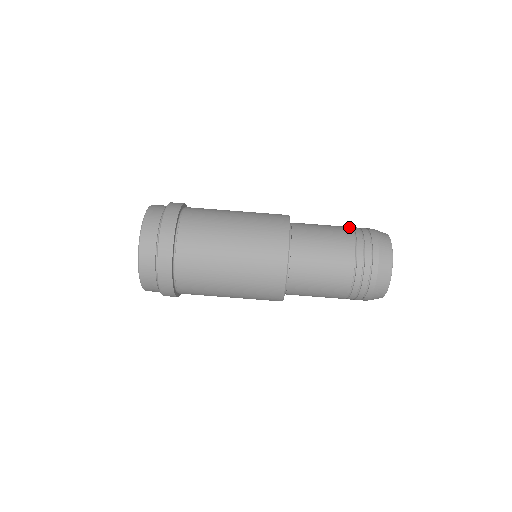
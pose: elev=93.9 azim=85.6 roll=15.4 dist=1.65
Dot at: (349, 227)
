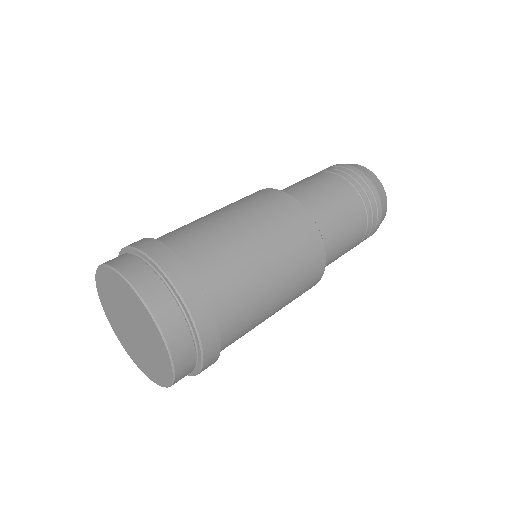
Dot at: occluded
